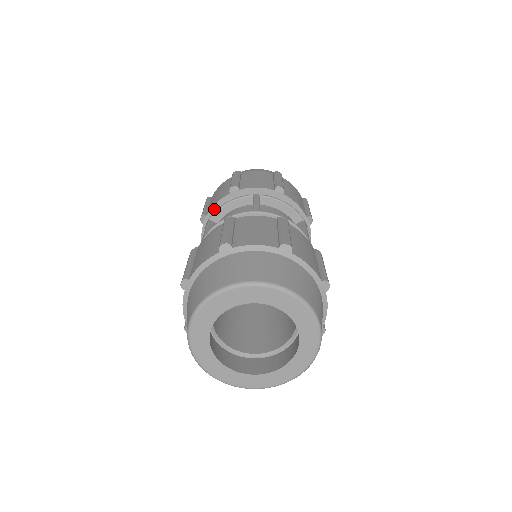
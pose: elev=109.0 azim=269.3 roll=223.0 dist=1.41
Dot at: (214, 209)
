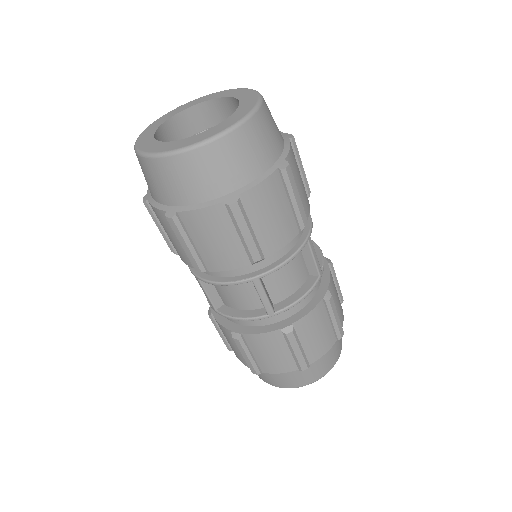
Dot at: occluded
